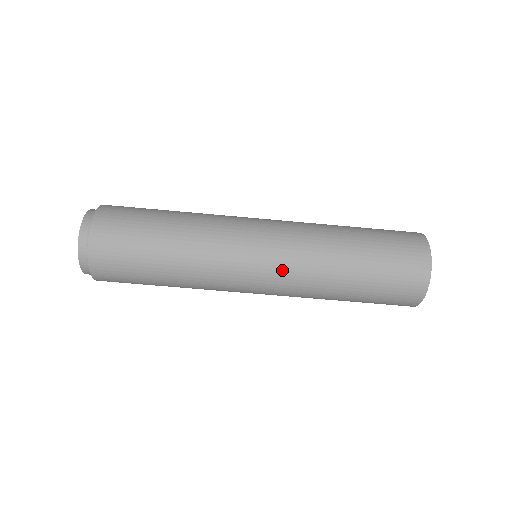
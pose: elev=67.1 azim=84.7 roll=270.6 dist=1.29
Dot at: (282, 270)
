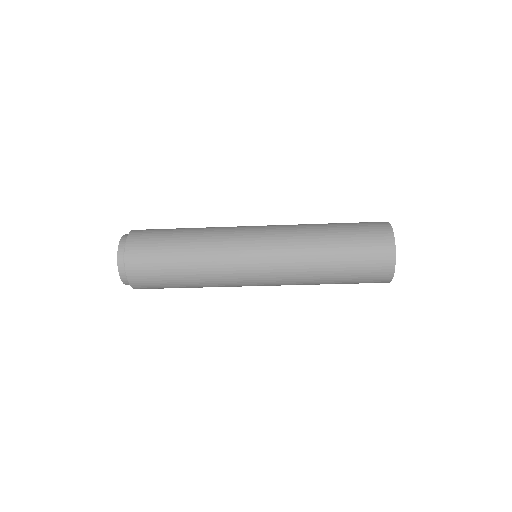
Dot at: (276, 284)
